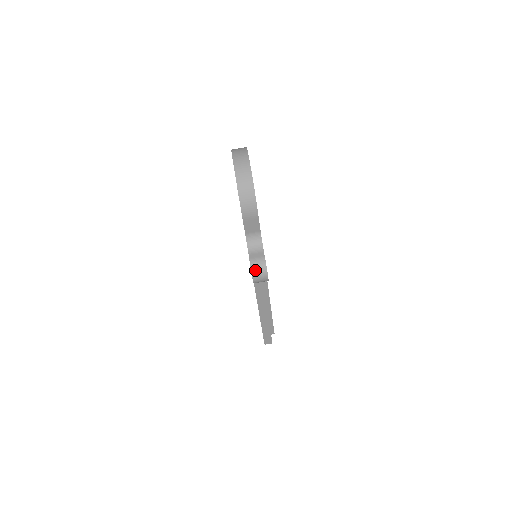
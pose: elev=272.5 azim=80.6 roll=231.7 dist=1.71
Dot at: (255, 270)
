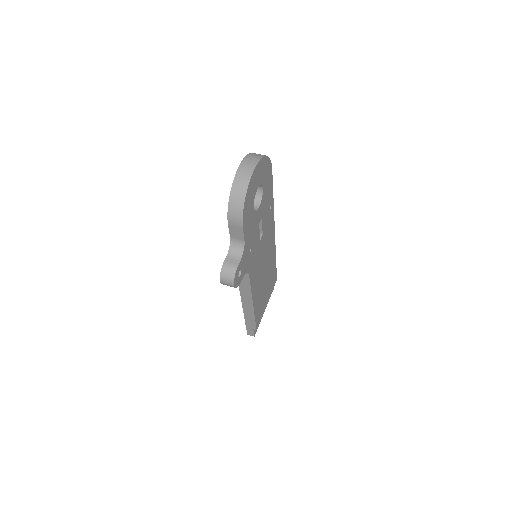
Dot at: (224, 274)
